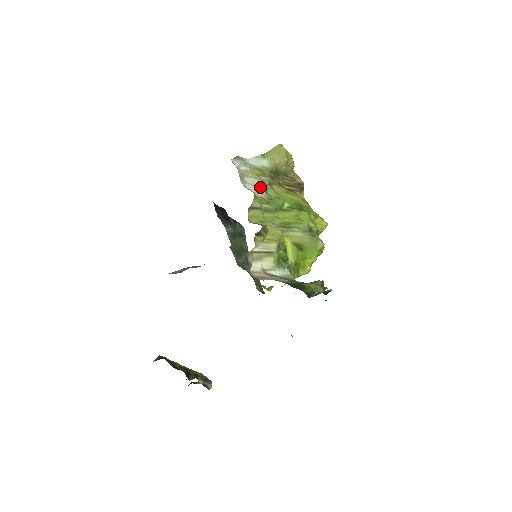
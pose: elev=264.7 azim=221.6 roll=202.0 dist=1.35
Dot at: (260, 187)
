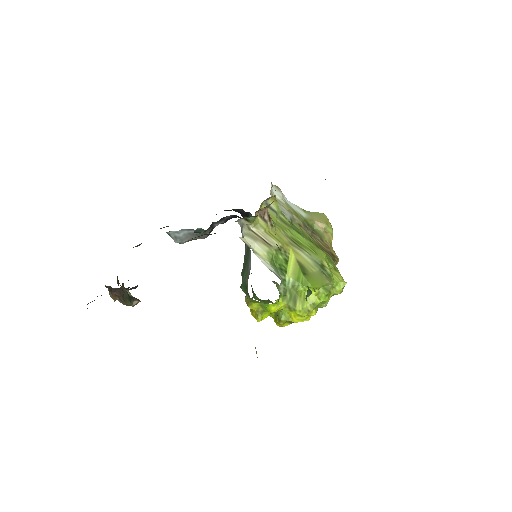
Dot at: (287, 214)
